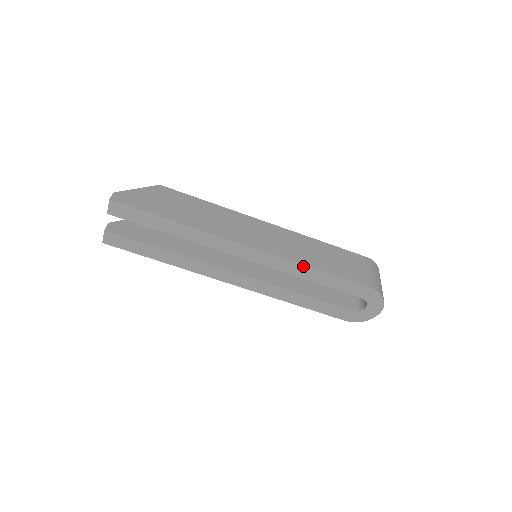
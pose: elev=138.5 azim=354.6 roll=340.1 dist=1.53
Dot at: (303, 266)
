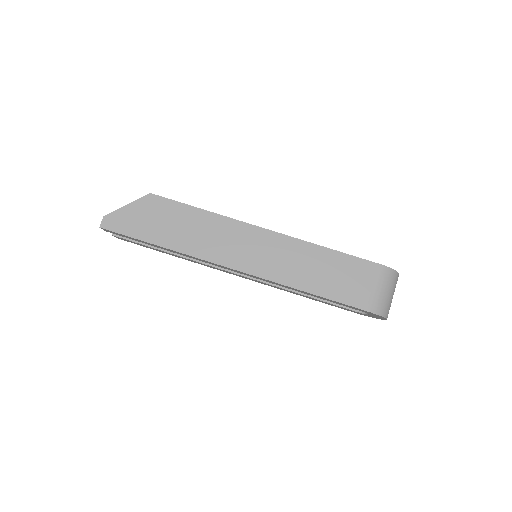
Dot at: (291, 288)
